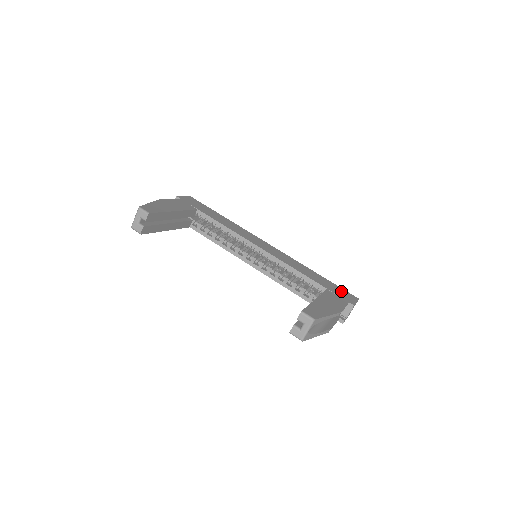
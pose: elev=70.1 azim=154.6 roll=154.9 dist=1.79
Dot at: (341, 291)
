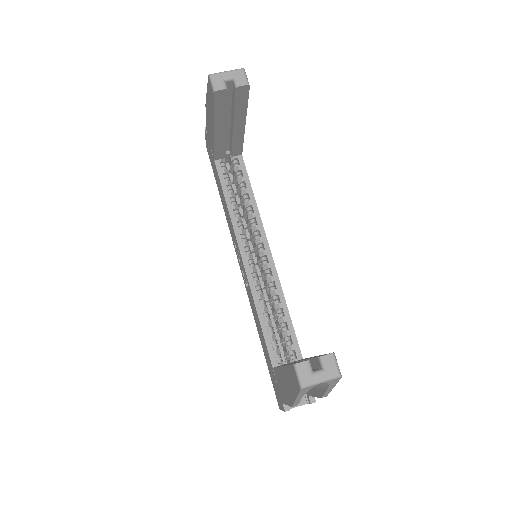
Dot at: occluded
